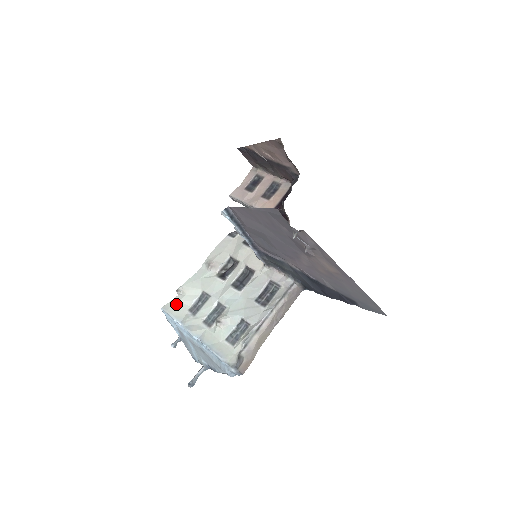
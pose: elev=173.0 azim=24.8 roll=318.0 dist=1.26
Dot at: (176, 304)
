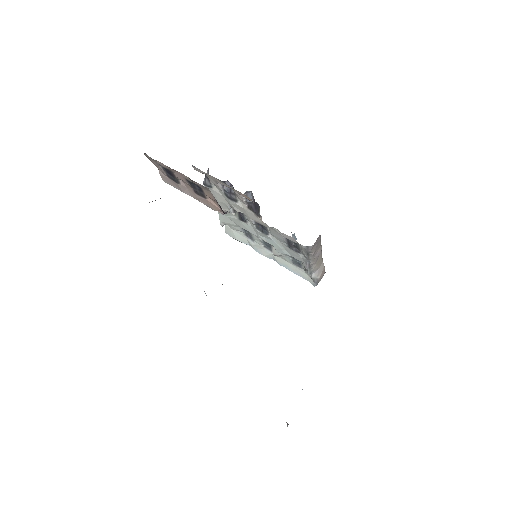
Dot at: (232, 232)
